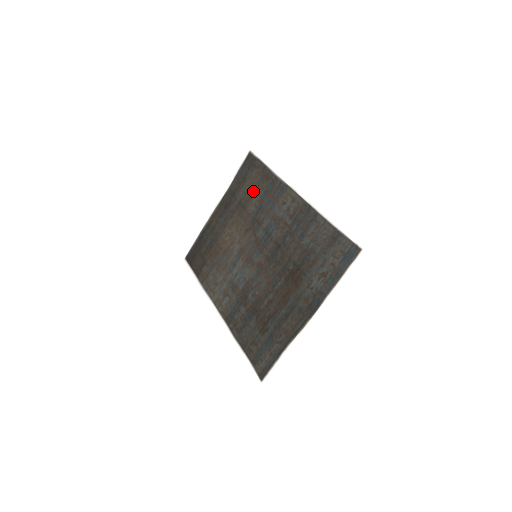
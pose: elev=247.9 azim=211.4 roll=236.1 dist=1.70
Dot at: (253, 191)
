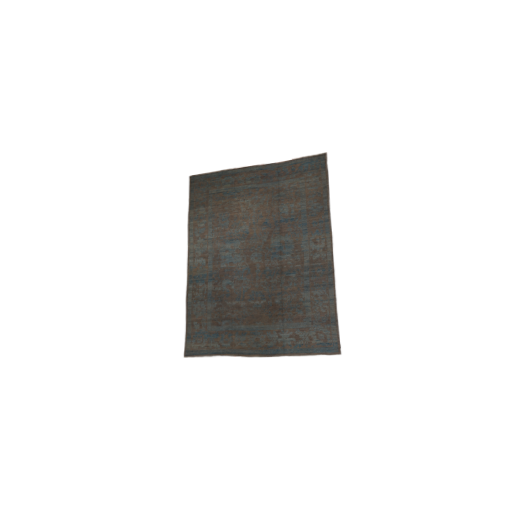
Dot at: (299, 196)
